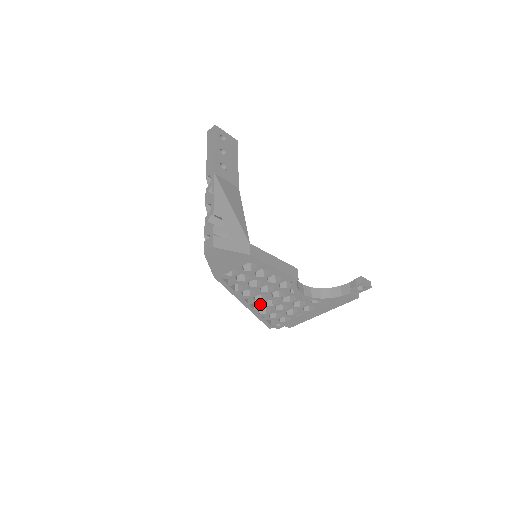
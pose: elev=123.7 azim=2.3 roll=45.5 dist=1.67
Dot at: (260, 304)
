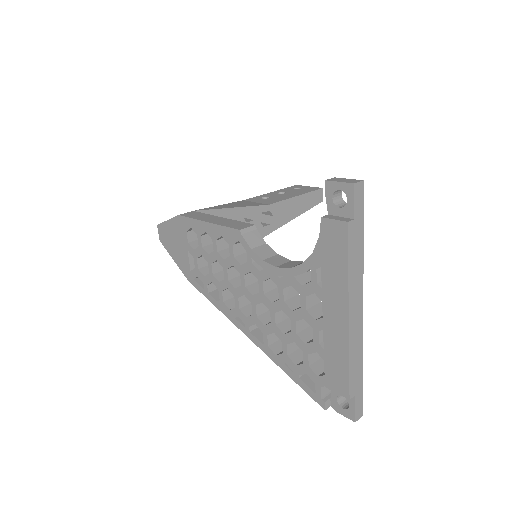
Dot at: (258, 325)
